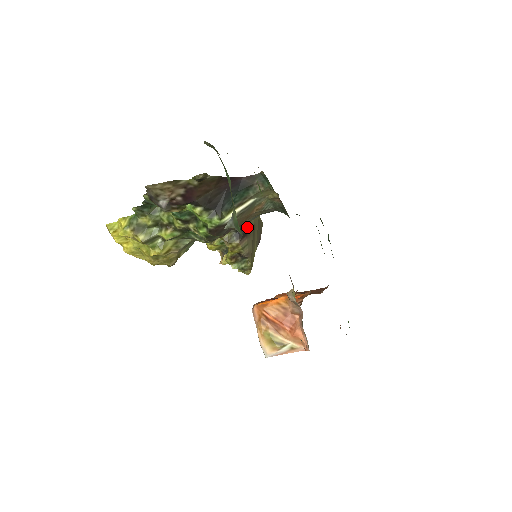
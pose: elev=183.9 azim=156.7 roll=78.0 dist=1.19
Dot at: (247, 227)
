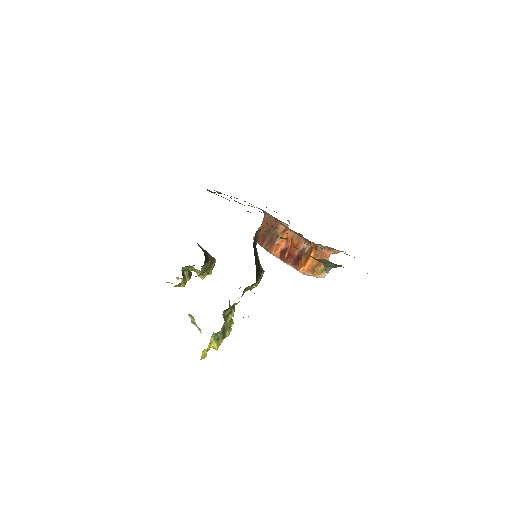
Dot at: occluded
